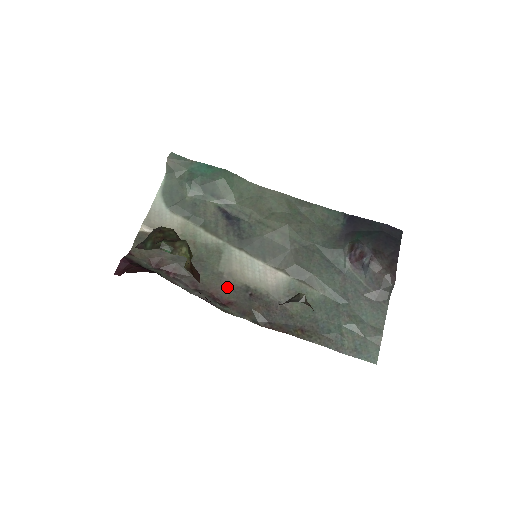
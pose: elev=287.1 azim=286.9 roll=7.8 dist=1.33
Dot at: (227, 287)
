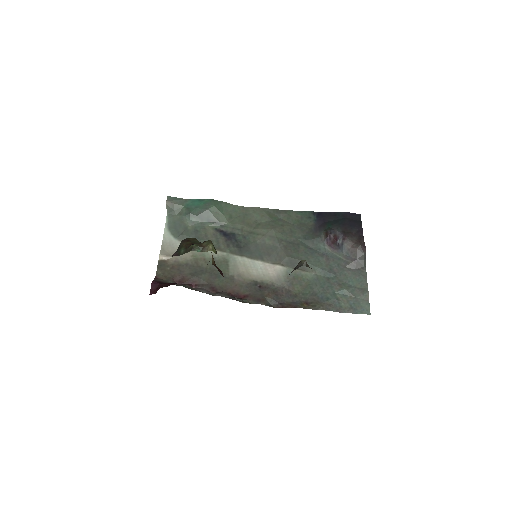
Dot at: (240, 285)
